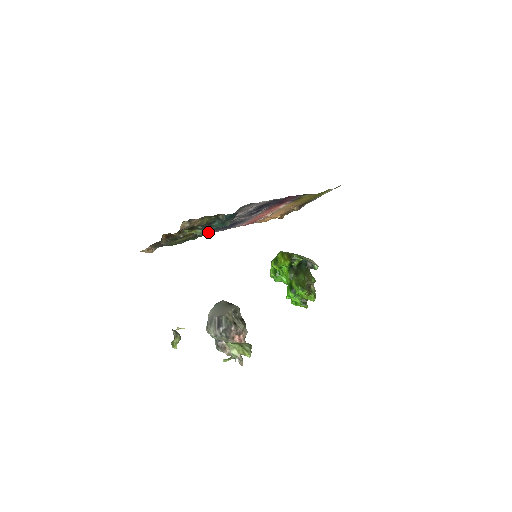
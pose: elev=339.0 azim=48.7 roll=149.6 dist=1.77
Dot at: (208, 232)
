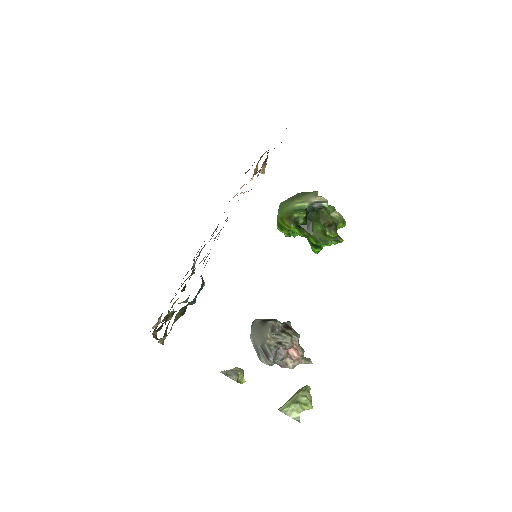
Dot at: occluded
